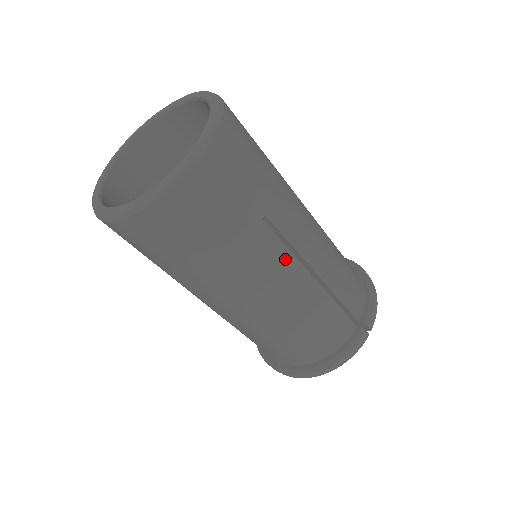
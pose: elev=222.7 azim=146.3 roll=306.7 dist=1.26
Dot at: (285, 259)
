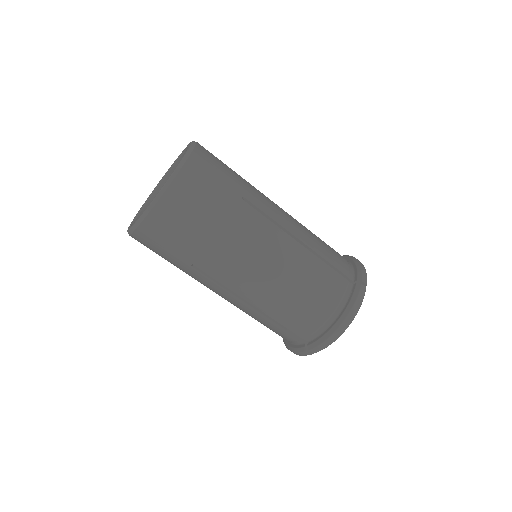
Dot at: (269, 227)
